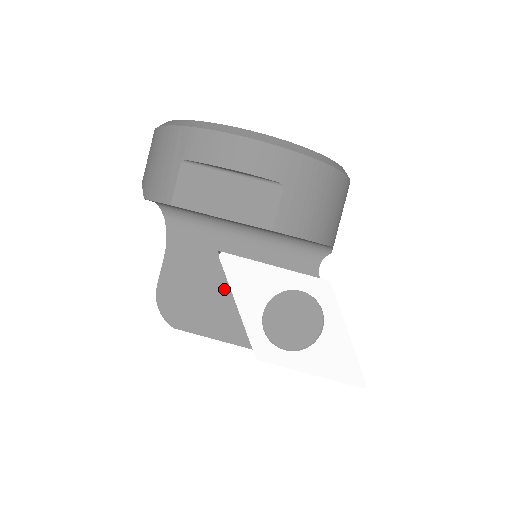
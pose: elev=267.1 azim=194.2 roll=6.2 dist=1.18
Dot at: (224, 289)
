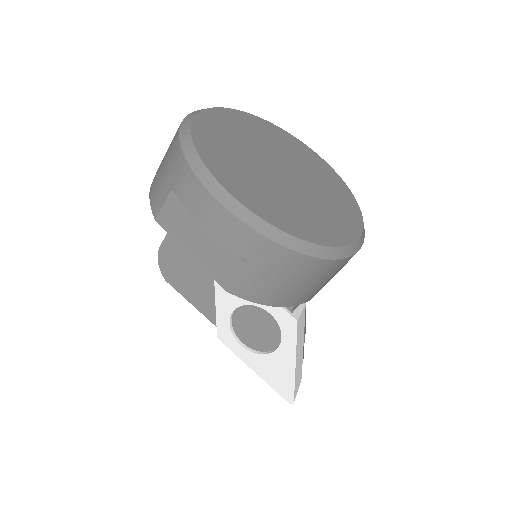
Dot at: occluded
